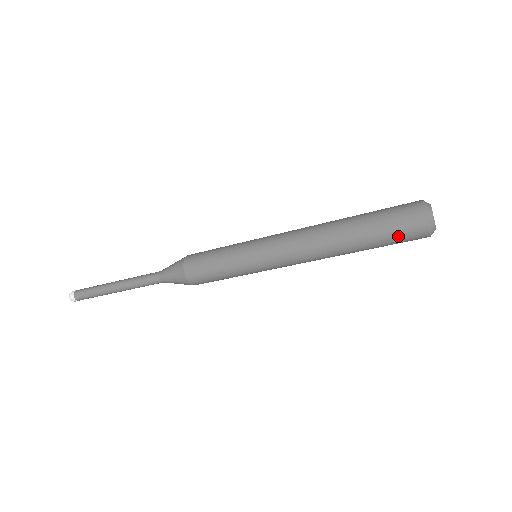
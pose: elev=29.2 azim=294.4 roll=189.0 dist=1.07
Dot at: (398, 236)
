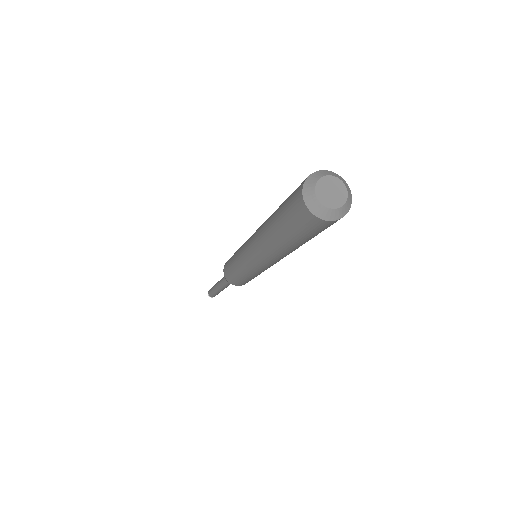
Dot at: (307, 231)
